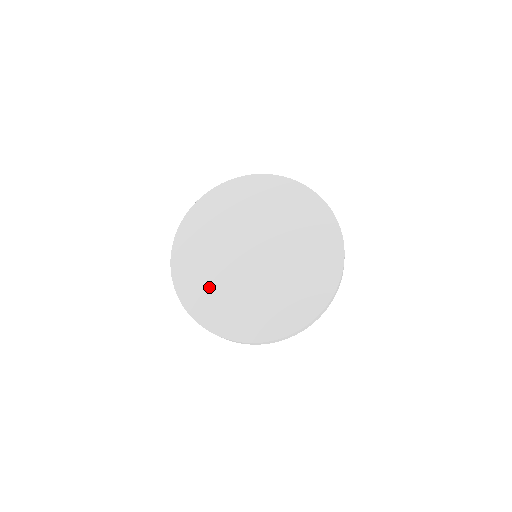
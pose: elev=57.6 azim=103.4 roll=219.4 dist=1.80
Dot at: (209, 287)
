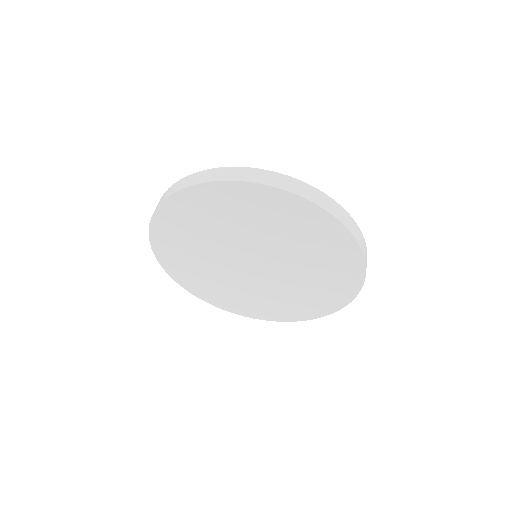
Dot at: (208, 281)
